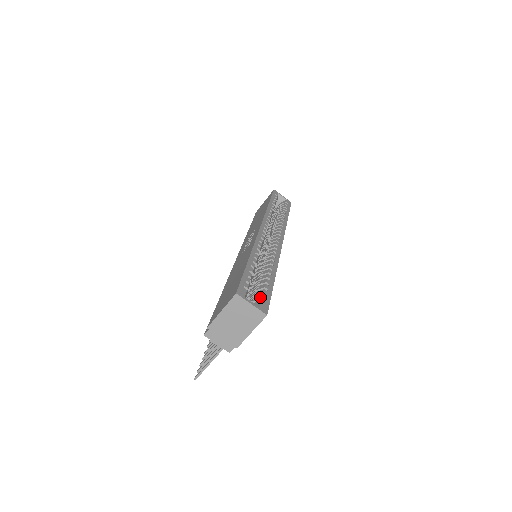
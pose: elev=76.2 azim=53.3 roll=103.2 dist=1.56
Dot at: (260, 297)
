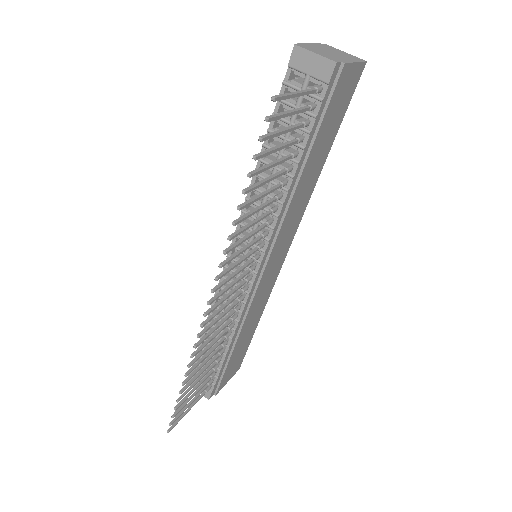
Dot at: occluded
